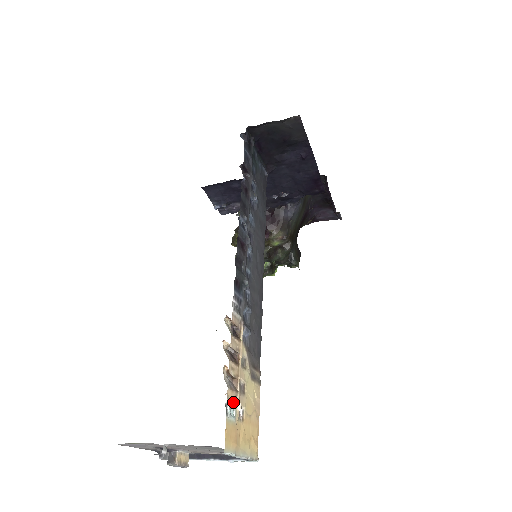
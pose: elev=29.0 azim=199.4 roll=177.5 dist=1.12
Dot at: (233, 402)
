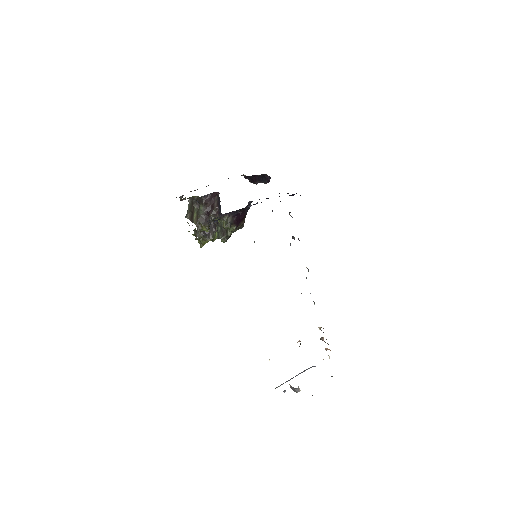
Dot at: occluded
